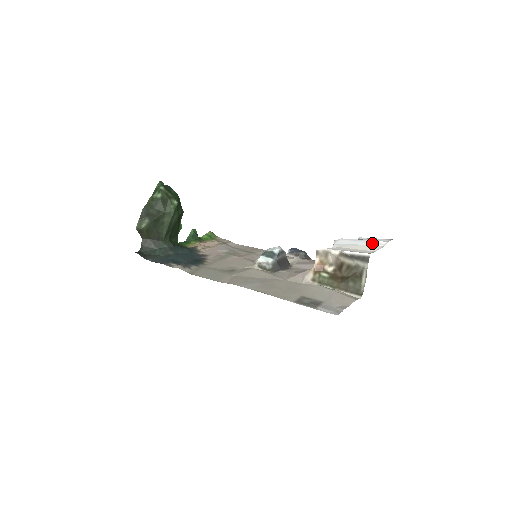
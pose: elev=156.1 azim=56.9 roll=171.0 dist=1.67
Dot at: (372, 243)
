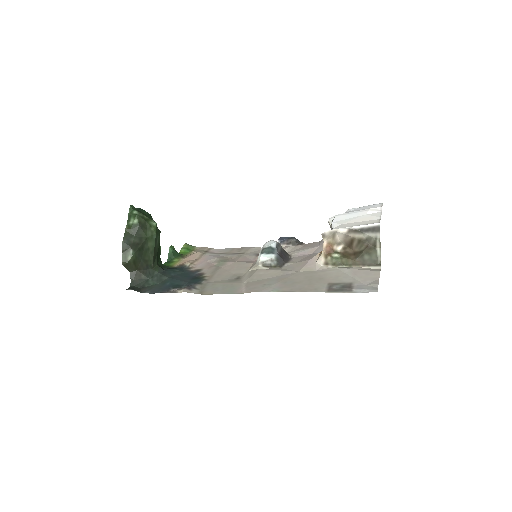
Dot at: (369, 212)
